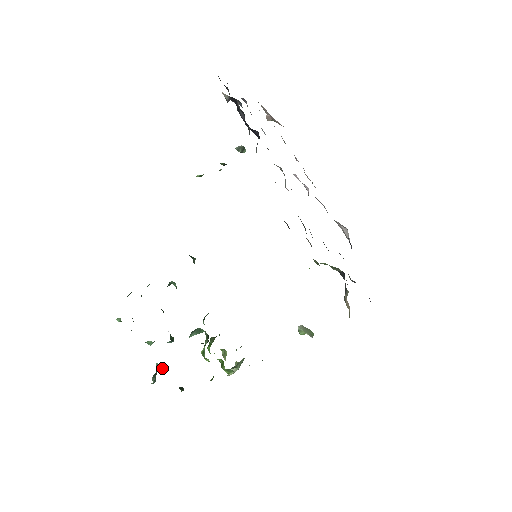
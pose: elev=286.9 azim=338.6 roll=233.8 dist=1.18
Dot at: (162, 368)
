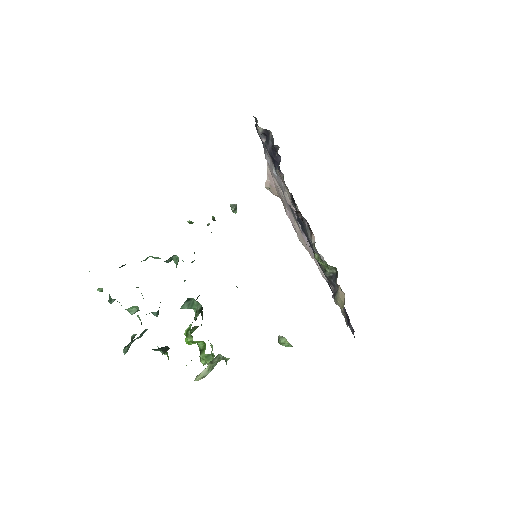
Dot at: (142, 334)
